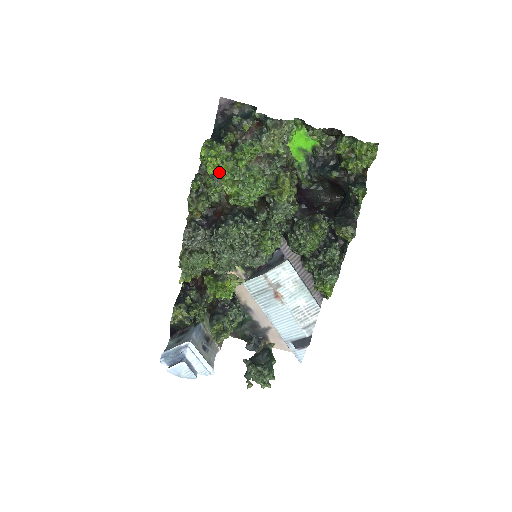
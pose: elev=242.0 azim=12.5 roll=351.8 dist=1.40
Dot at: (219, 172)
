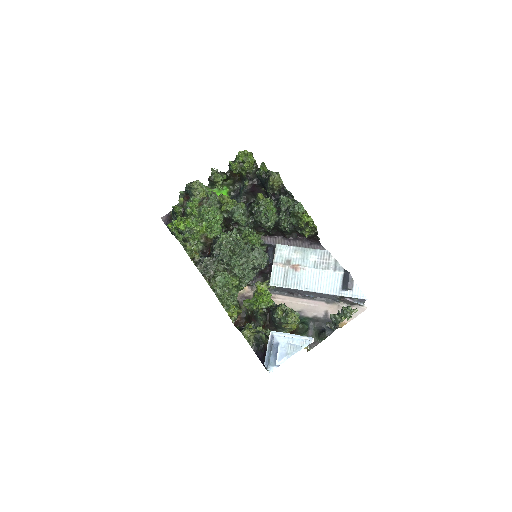
Dot at: (187, 225)
